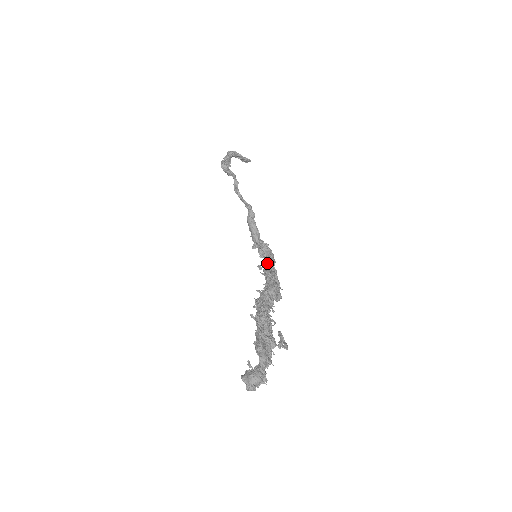
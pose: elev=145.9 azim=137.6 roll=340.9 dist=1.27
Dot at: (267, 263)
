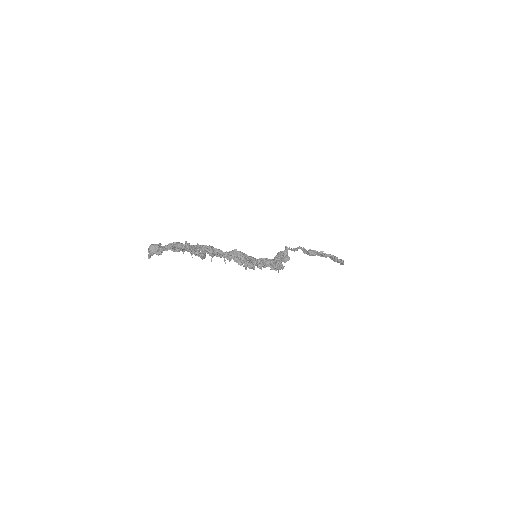
Dot at: (260, 259)
